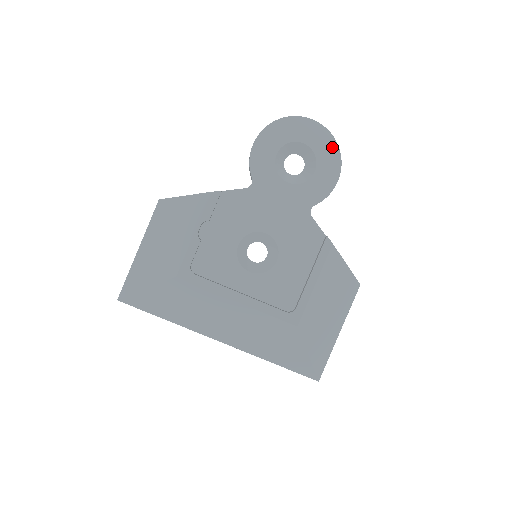
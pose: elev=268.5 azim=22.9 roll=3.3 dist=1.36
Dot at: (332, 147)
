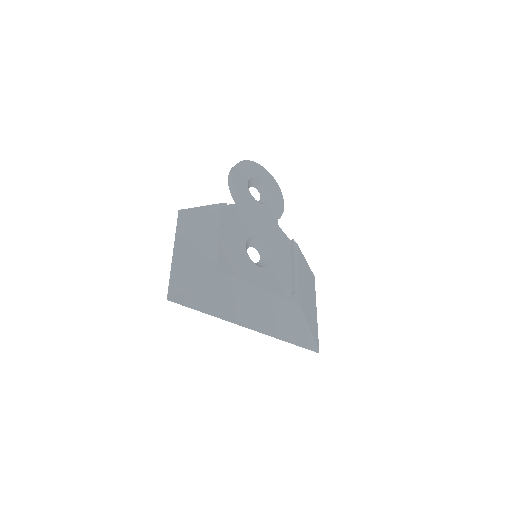
Dot at: (274, 183)
